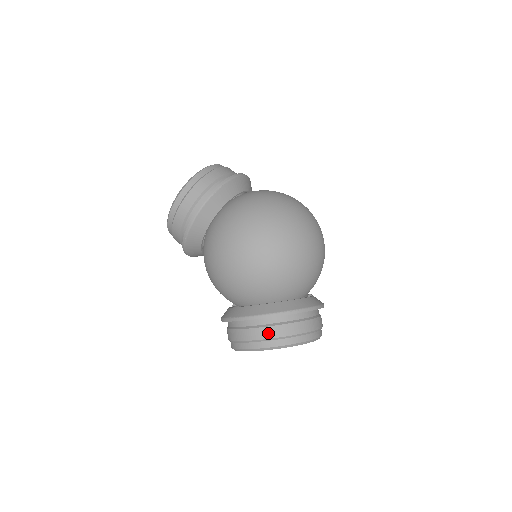
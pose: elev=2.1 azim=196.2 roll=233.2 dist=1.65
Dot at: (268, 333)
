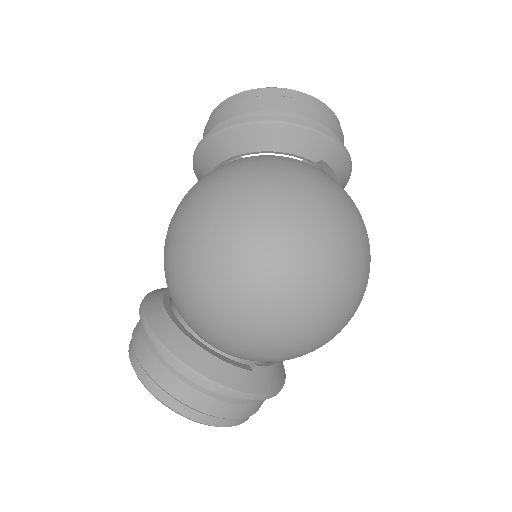
Dot at: (140, 350)
